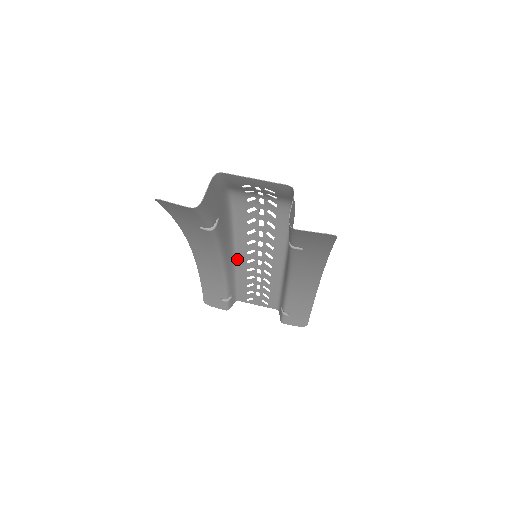
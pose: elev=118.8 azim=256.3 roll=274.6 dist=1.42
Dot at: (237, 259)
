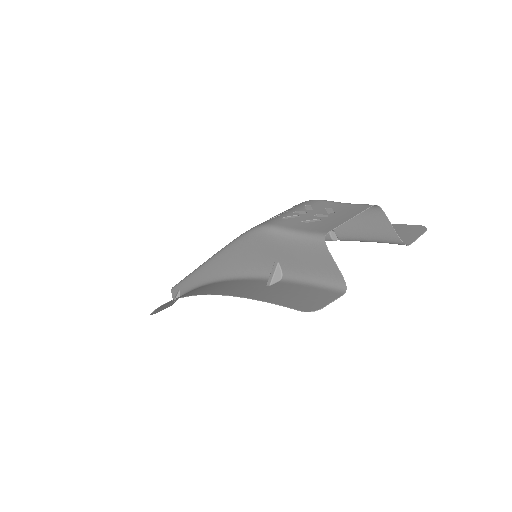
Dot at: (204, 263)
